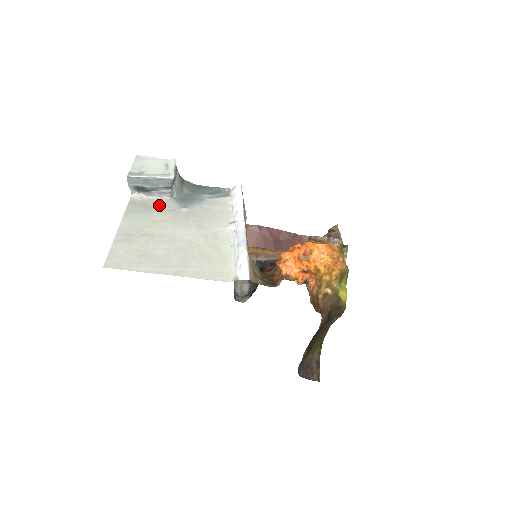
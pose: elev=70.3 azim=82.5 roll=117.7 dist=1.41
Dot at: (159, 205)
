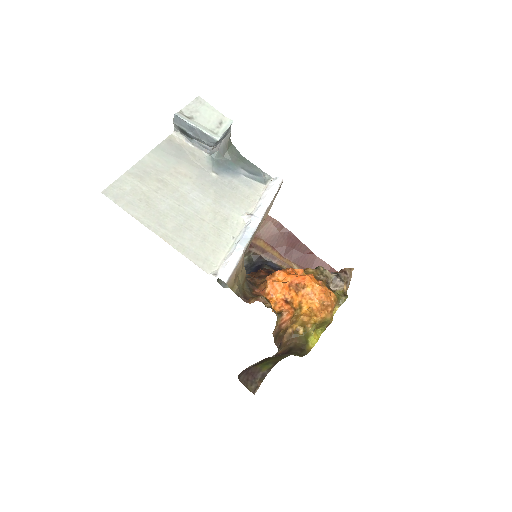
Dot at: (193, 157)
